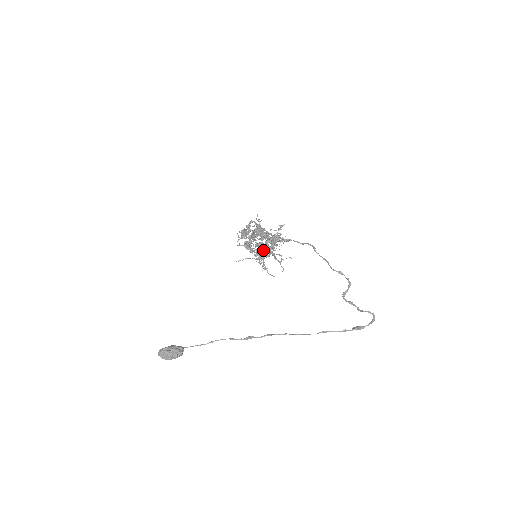
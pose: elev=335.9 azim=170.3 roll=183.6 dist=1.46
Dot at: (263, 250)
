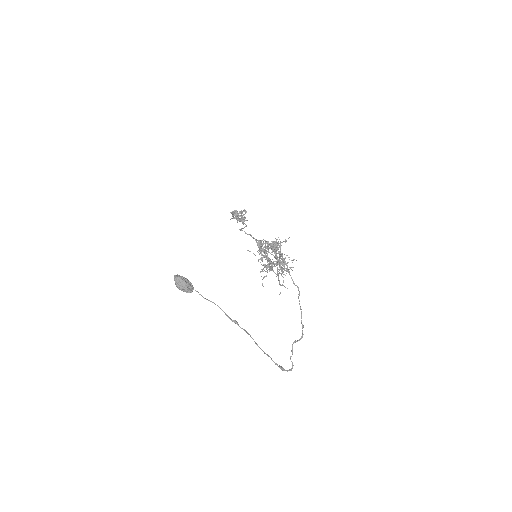
Dot at: (271, 262)
